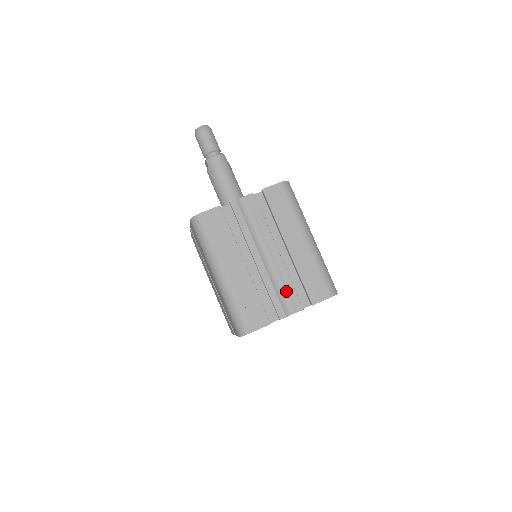
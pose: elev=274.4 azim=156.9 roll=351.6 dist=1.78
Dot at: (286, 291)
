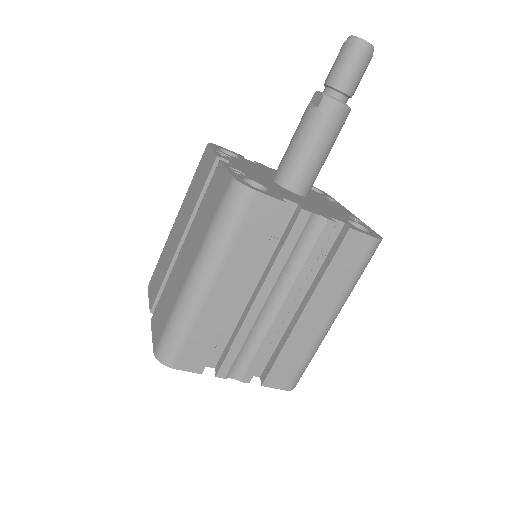
Dot at: (252, 354)
